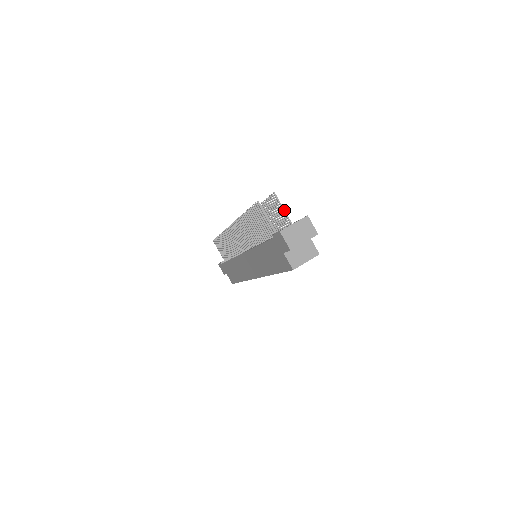
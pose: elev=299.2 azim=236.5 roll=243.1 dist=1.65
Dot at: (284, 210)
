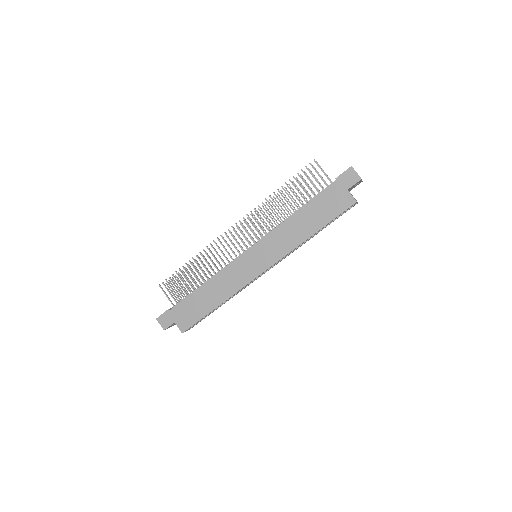
Dot at: (326, 174)
